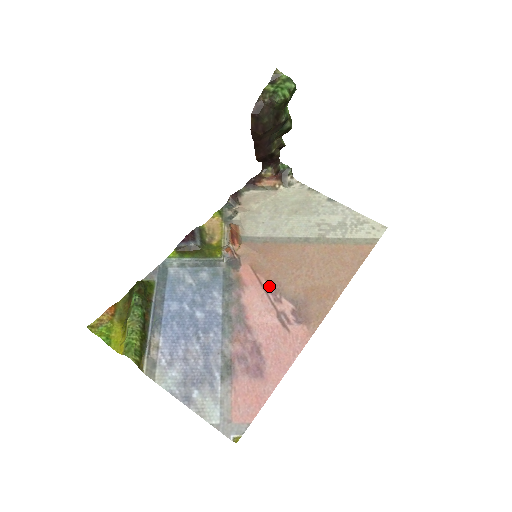
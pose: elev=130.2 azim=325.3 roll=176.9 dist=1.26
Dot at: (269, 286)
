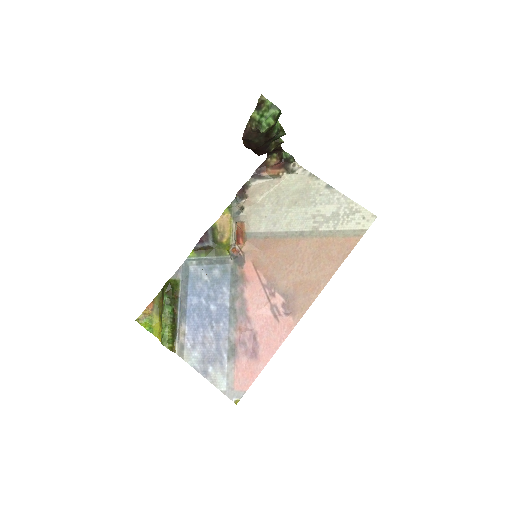
Dot at: (266, 281)
